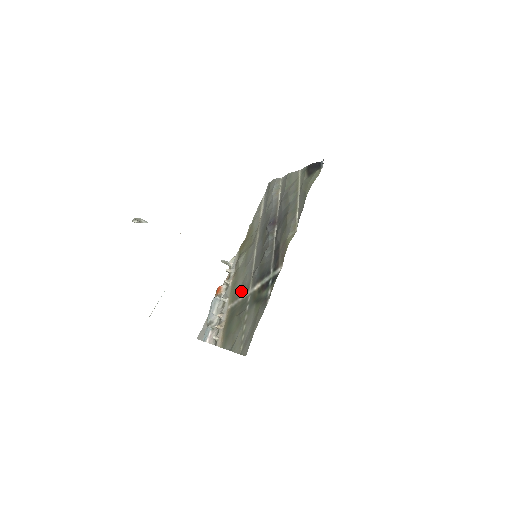
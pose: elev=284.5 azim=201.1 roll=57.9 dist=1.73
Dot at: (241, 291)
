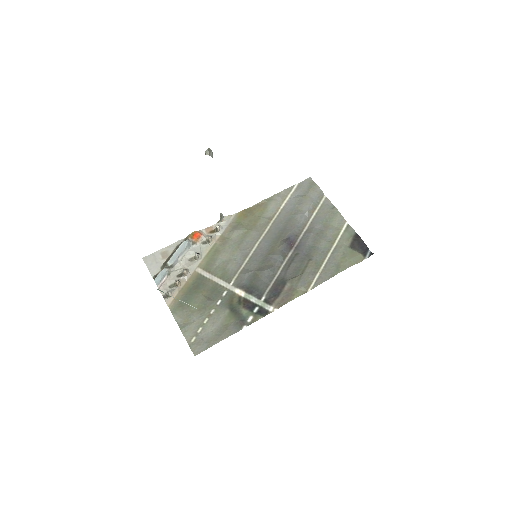
Dot at: (220, 271)
